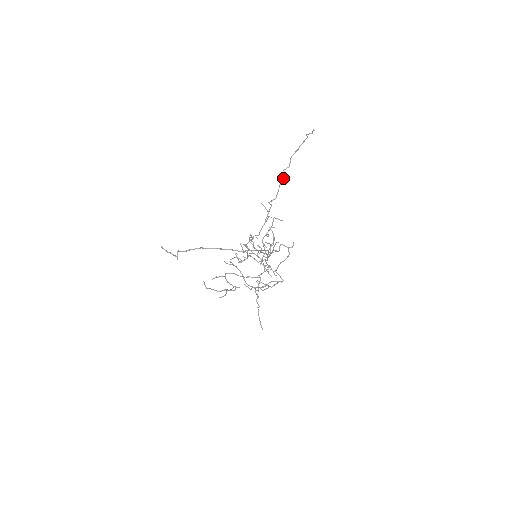
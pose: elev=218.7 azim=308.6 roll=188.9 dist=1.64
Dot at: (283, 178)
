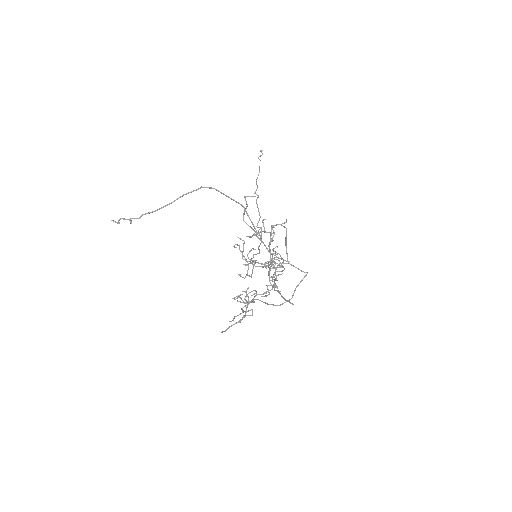
Dot at: (257, 198)
